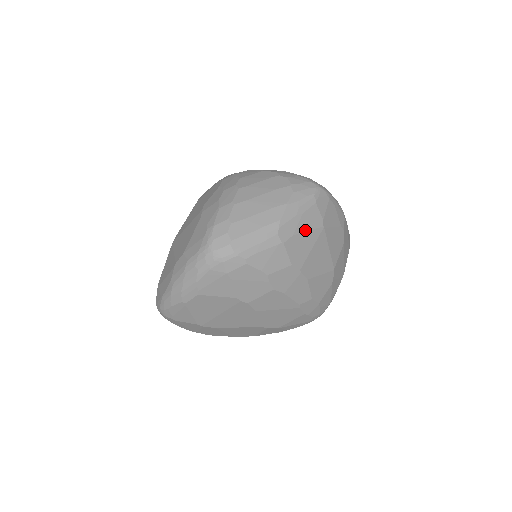
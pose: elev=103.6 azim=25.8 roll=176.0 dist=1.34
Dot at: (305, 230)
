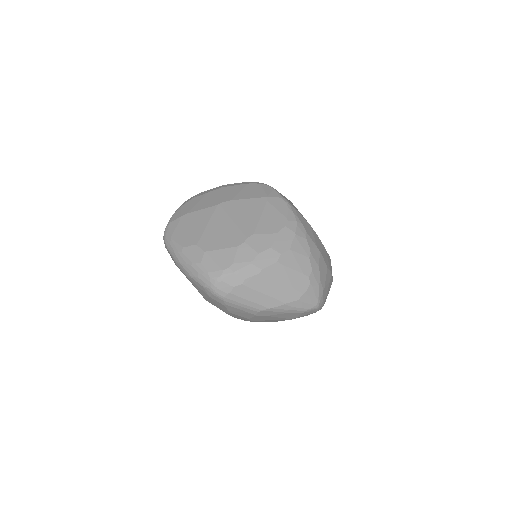
Dot at: (278, 317)
